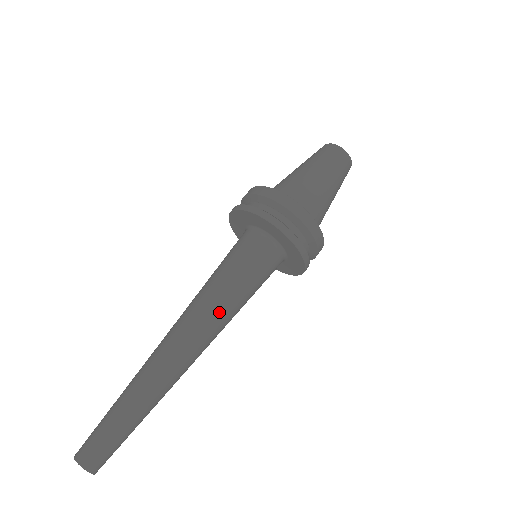
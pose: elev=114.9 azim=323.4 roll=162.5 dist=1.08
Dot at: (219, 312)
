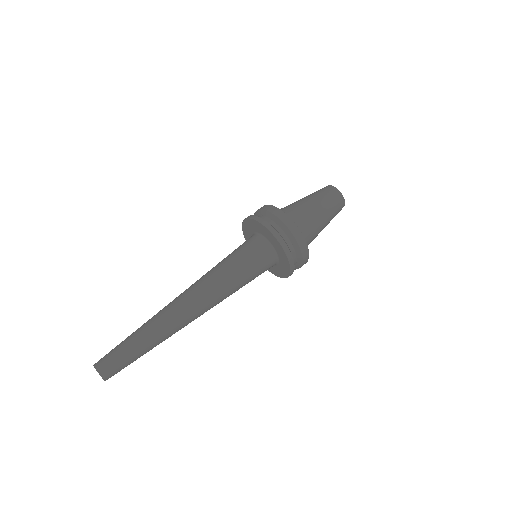
Dot at: (211, 278)
